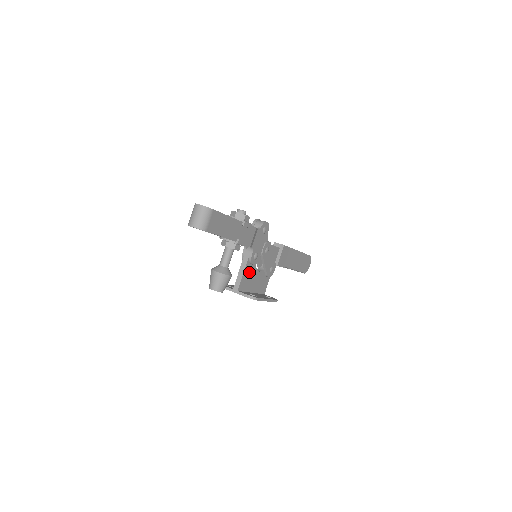
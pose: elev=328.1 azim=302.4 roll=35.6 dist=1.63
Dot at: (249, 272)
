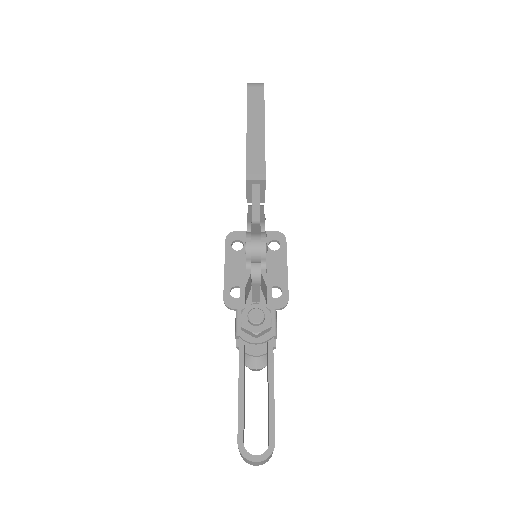
Dot at: occluded
